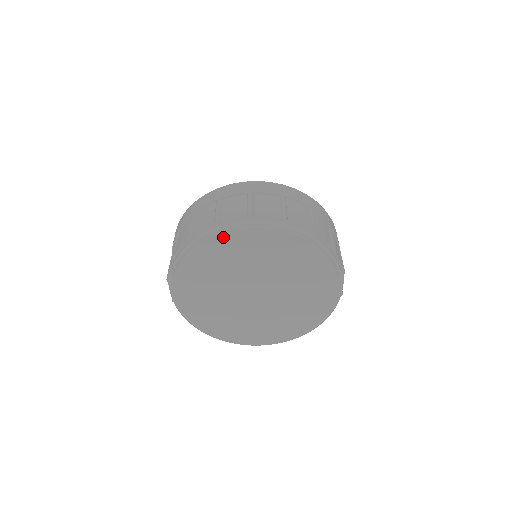
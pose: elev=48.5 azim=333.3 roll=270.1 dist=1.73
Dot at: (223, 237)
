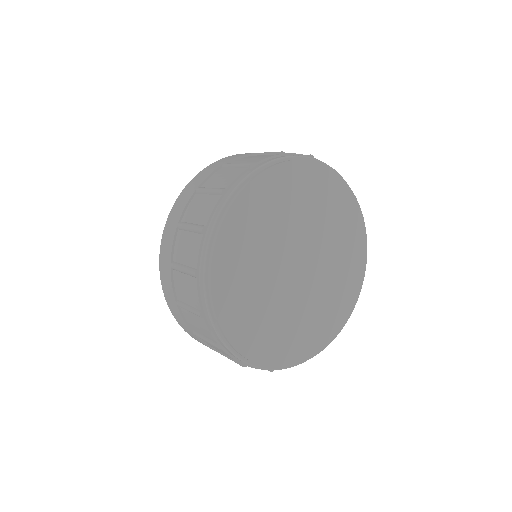
Dot at: (224, 233)
